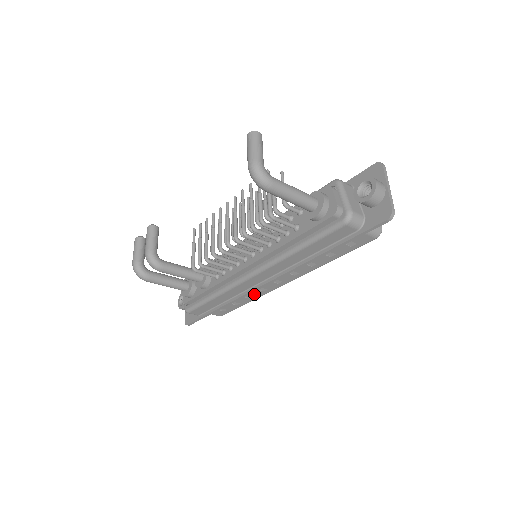
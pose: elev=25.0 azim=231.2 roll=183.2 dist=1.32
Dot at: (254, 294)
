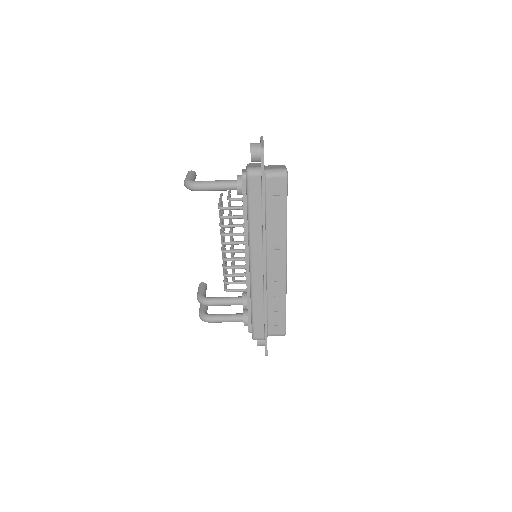
Dot at: (278, 289)
